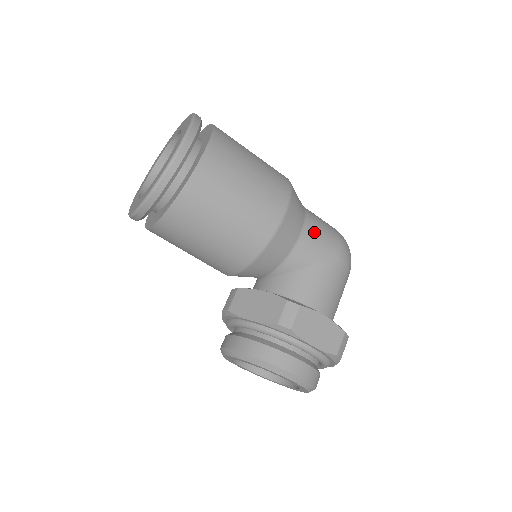
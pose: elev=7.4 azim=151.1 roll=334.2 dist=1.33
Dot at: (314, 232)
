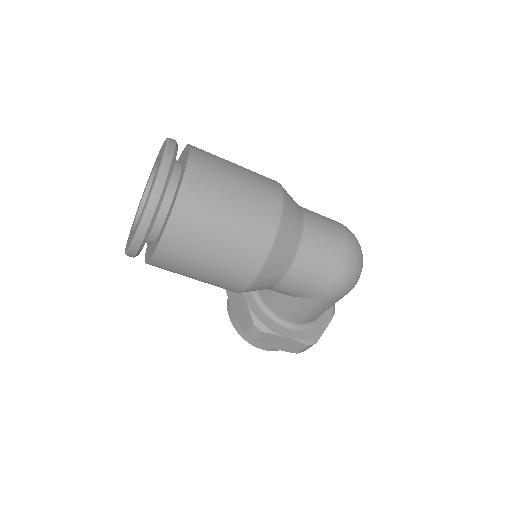
Dot at: (297, 281)
